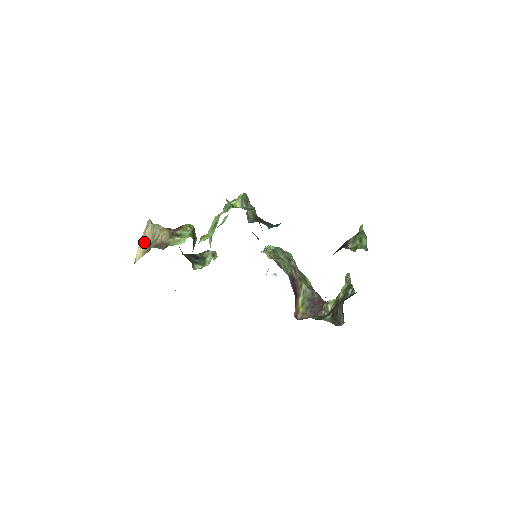
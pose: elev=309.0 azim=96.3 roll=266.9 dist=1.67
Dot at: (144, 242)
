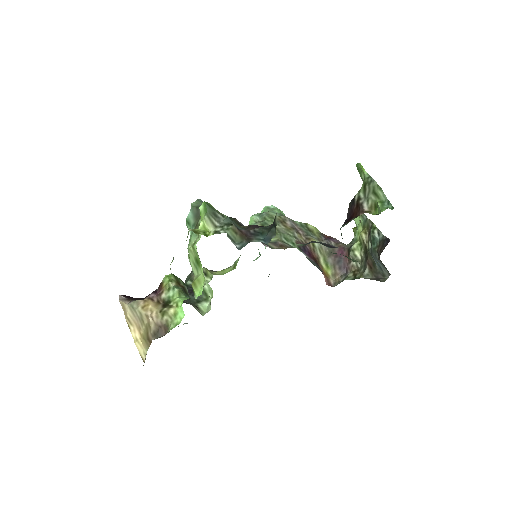
Dot at: (136, 332)
